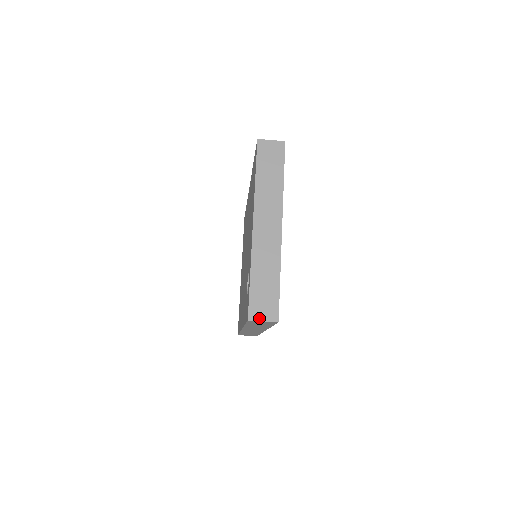
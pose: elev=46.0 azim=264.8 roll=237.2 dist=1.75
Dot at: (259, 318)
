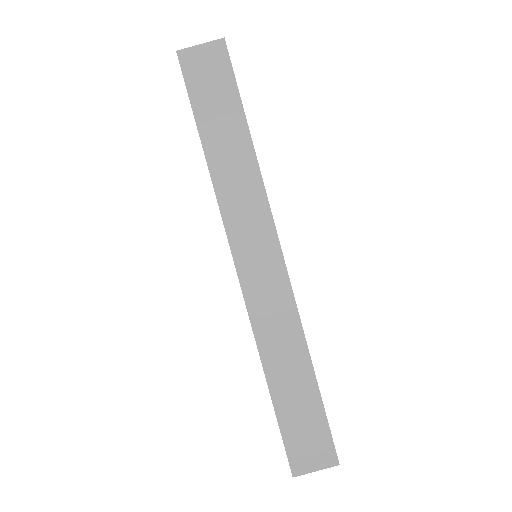
Dot at: (194, 48)
